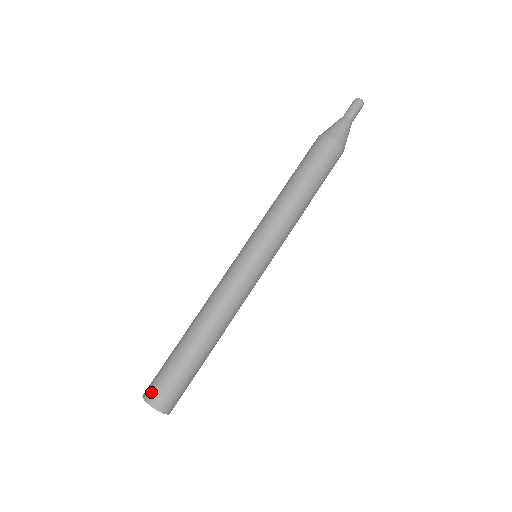
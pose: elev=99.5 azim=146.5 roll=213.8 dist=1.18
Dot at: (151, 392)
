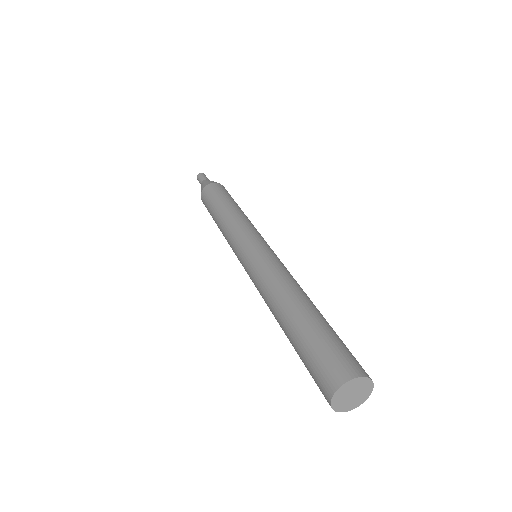
Dot at: (325, 384)
